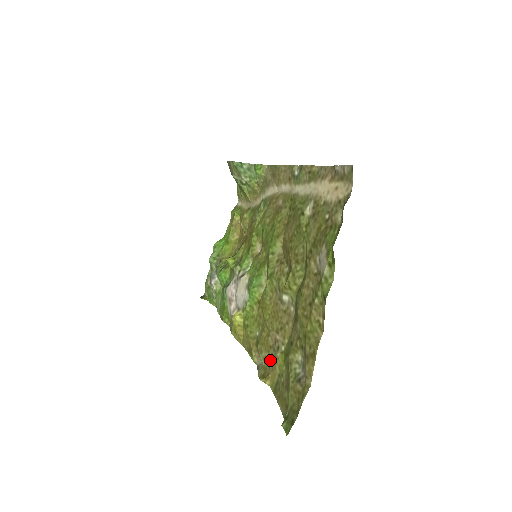
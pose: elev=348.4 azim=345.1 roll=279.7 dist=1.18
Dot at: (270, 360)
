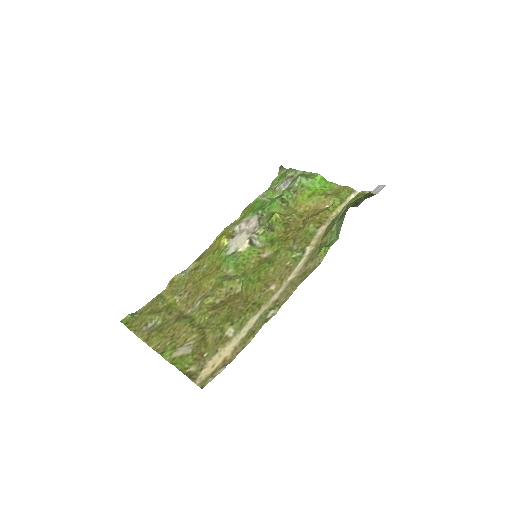
Dot at: (179, 287)
